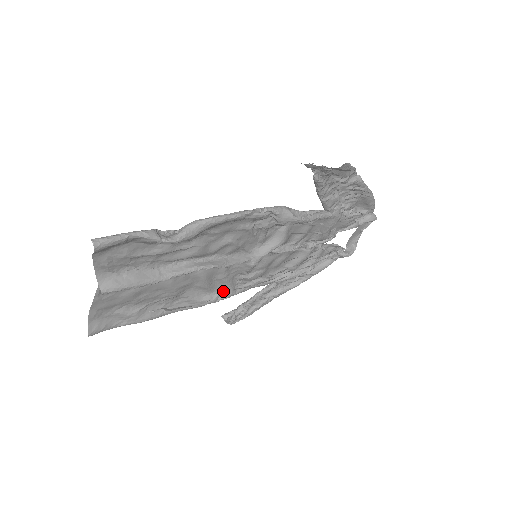
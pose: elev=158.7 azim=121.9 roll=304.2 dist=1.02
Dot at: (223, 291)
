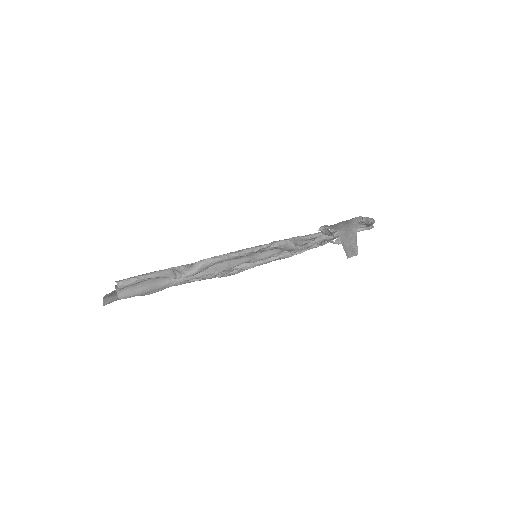
Dot at: occluded
